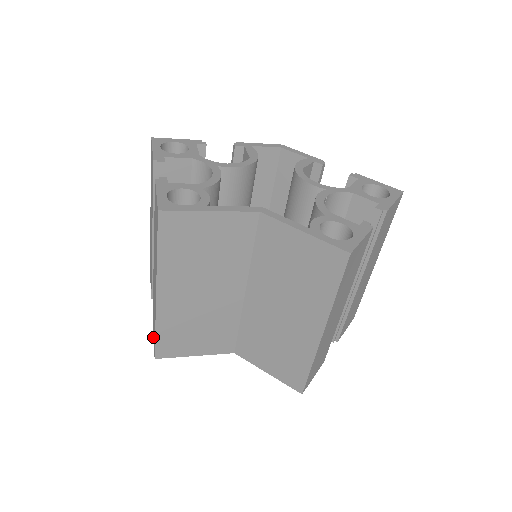
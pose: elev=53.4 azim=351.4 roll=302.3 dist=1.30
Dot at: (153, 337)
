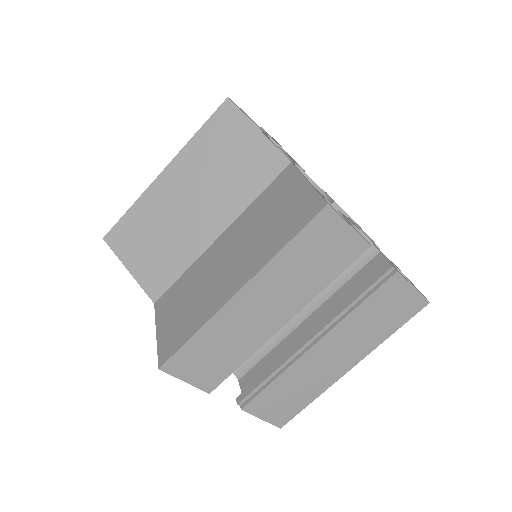
Dot at: occluded
